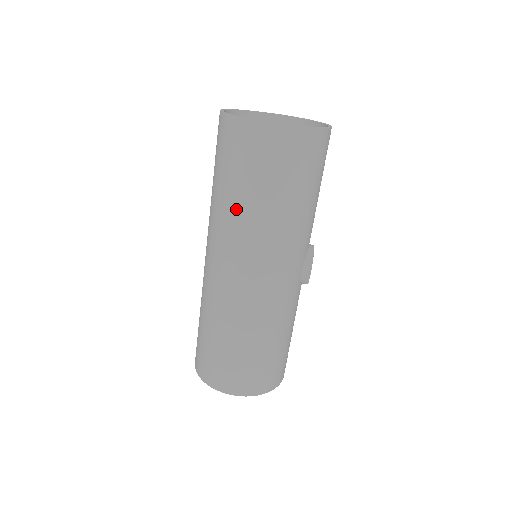
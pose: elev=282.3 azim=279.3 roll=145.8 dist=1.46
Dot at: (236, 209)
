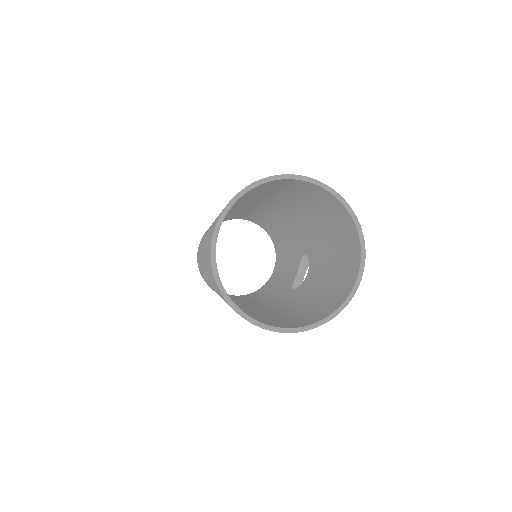
Dot at: occluded
